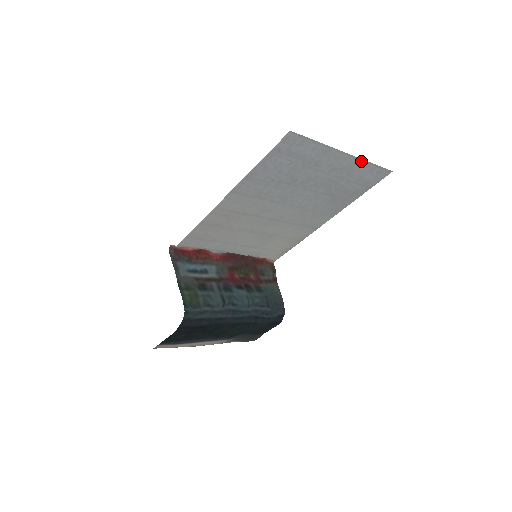
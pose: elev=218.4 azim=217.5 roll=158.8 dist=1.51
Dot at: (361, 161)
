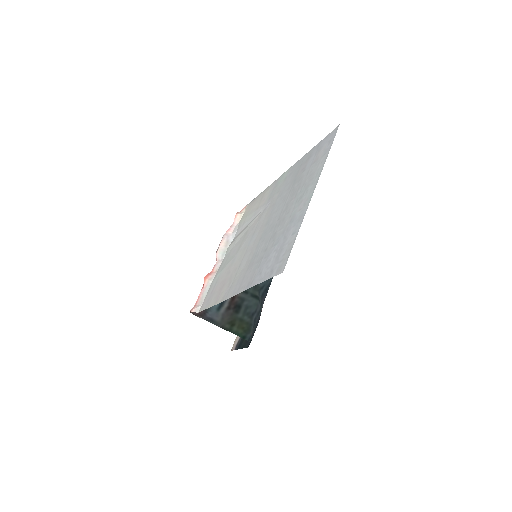
Dot at: (320, 170)
